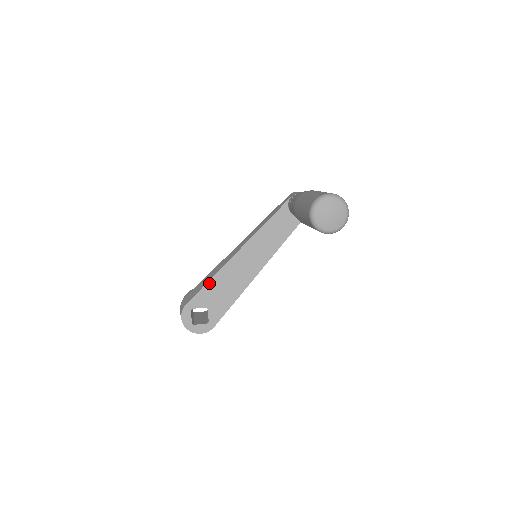
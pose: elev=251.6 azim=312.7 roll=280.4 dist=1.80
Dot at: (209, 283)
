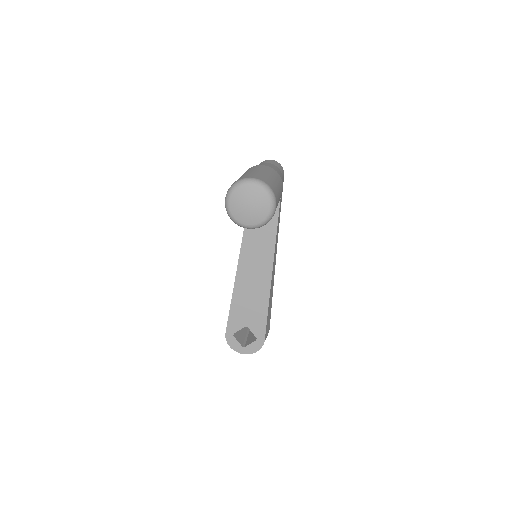
Dot at: (232, 303)
